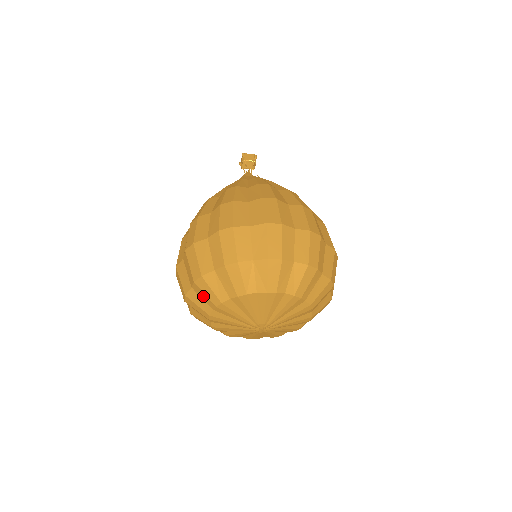
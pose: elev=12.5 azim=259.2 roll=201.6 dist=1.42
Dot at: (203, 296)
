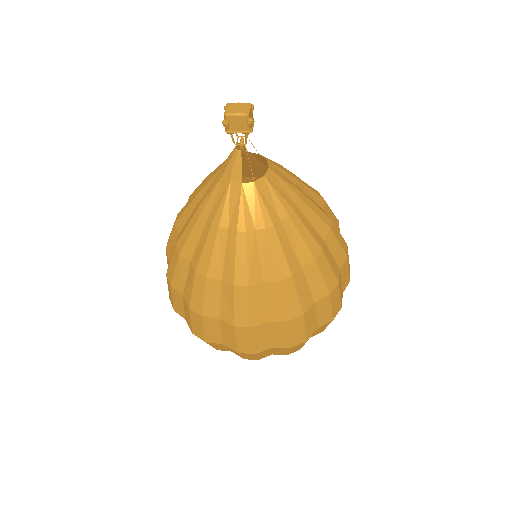
Dot at: occluded
